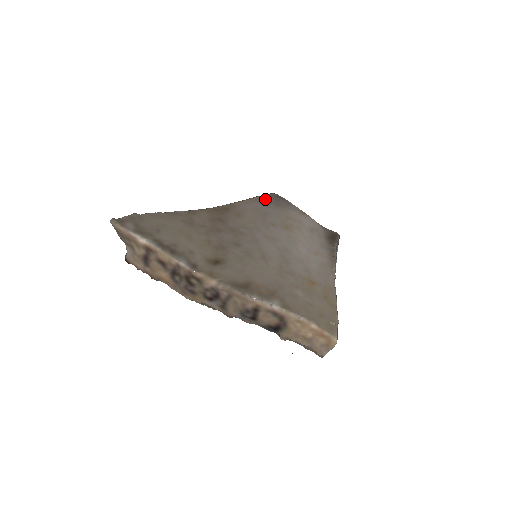
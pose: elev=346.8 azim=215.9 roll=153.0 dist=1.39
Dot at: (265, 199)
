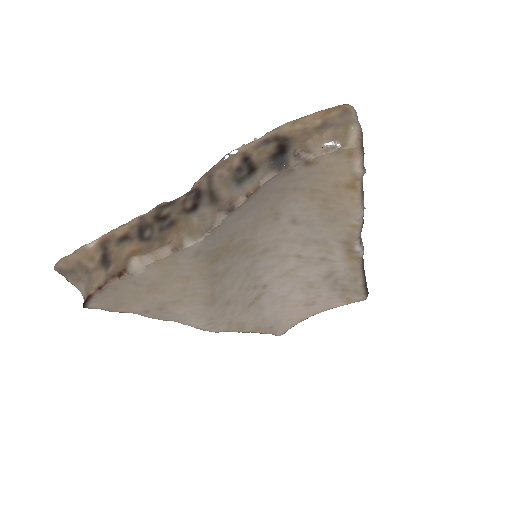
Dot at: occluded
